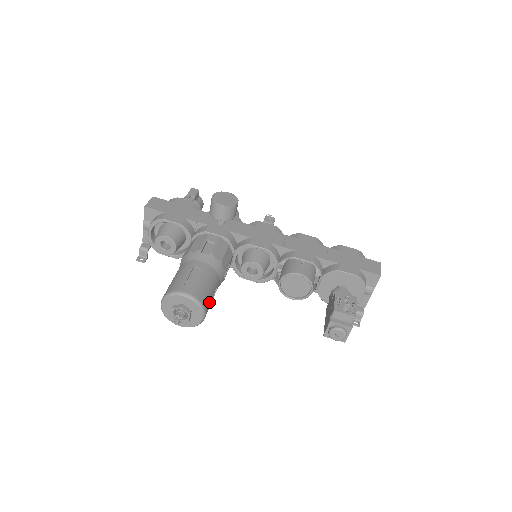
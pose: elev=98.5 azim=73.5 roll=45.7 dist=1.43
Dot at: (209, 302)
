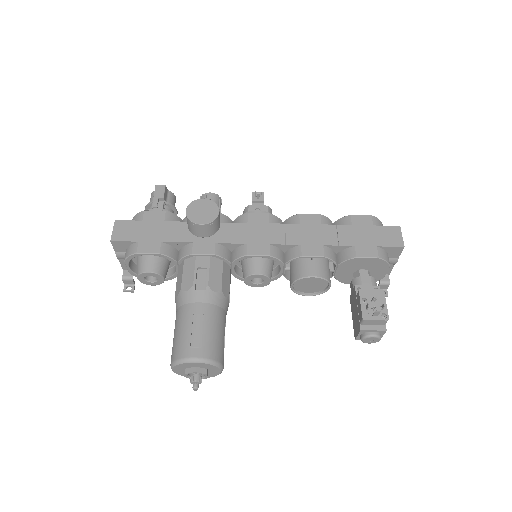
Dot at: (223, 350)
